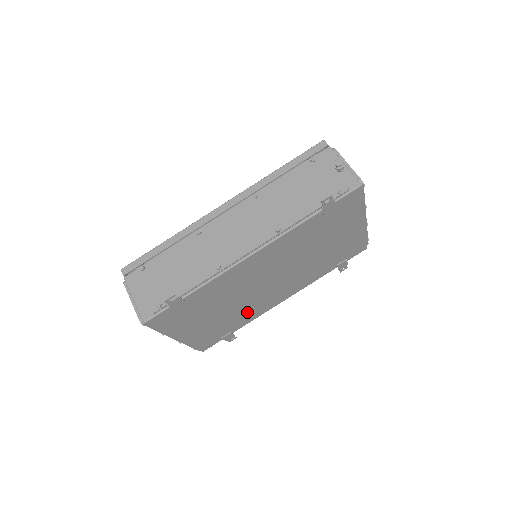
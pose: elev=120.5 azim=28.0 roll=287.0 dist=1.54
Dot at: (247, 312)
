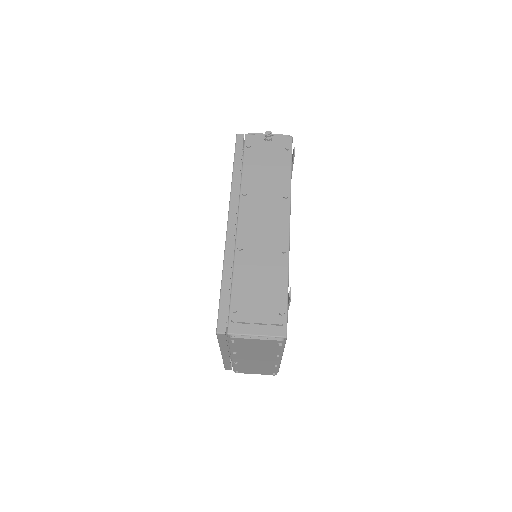
Dot at: occluded
